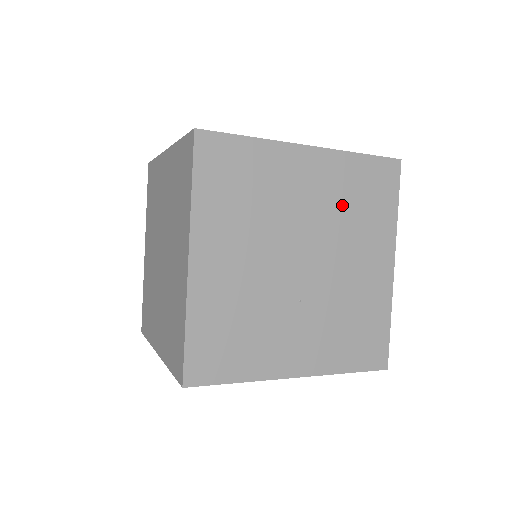
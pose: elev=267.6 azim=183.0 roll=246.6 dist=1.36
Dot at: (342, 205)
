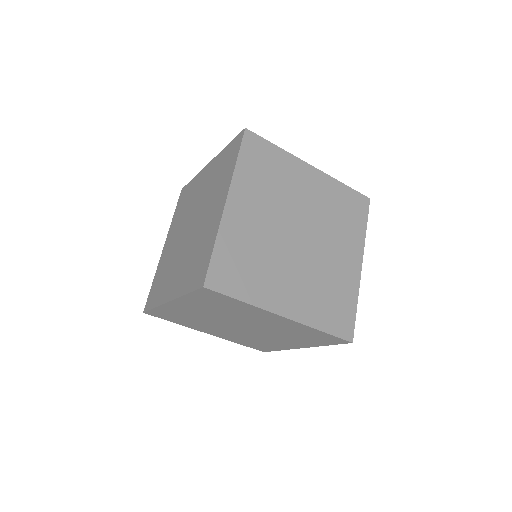
Dot at: (330, 210)
